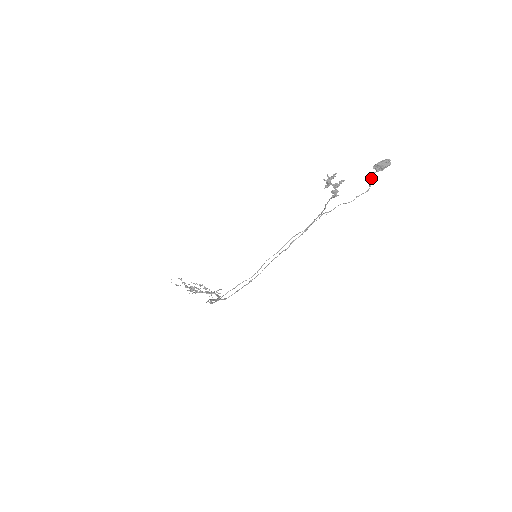
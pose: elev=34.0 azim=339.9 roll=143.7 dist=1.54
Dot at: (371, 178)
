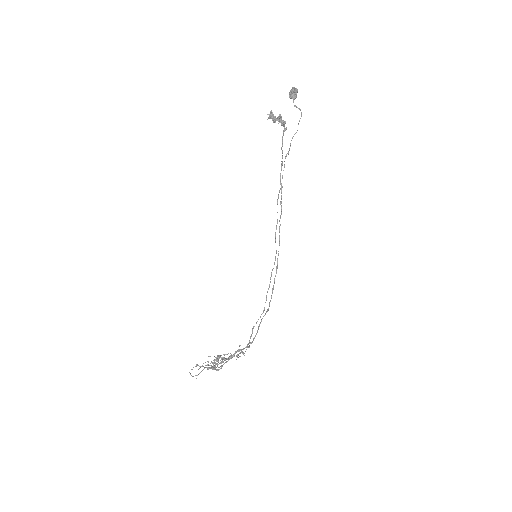
Dot at: (295, 106)
